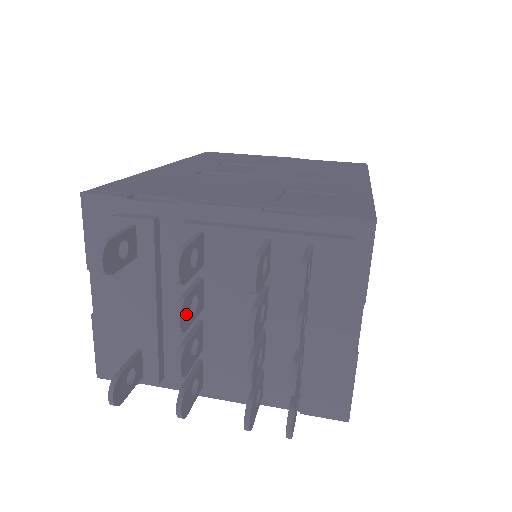
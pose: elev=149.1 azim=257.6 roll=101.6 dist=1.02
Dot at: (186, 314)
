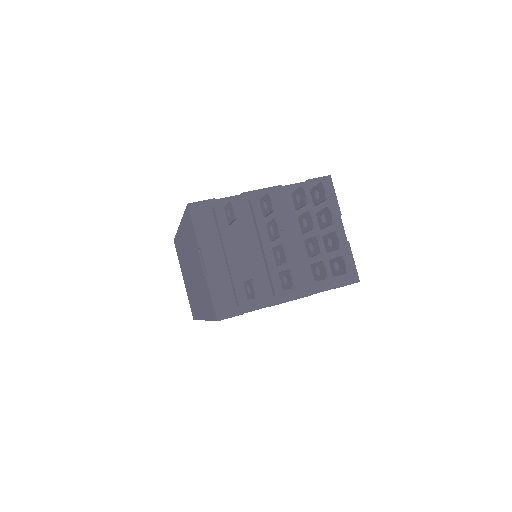
Dot at: occluded
